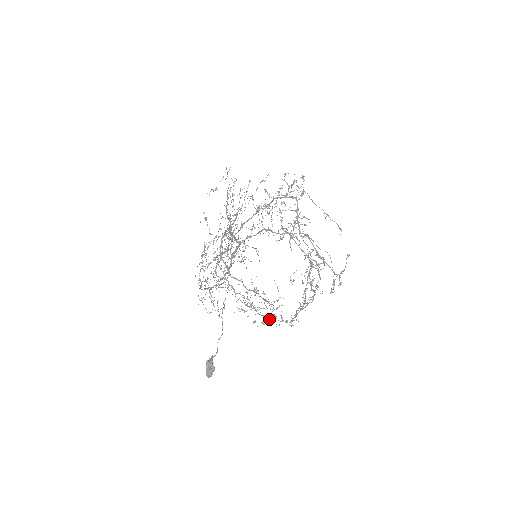
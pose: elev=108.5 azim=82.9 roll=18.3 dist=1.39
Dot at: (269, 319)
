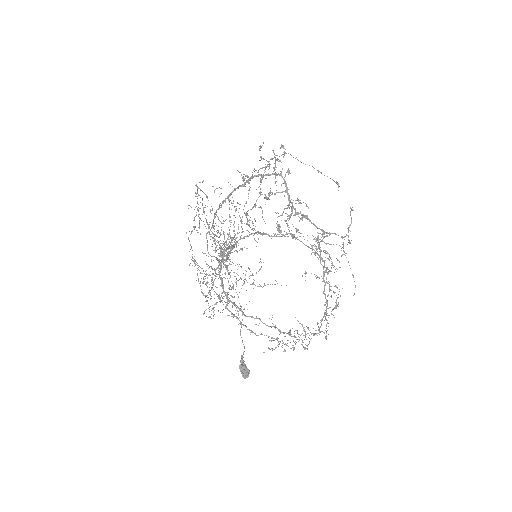
Dot at: occluded
